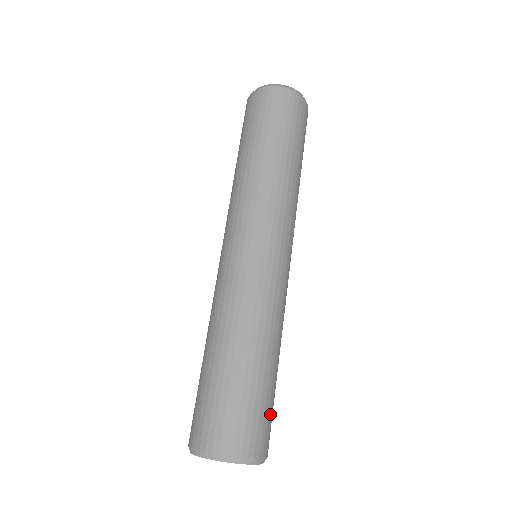
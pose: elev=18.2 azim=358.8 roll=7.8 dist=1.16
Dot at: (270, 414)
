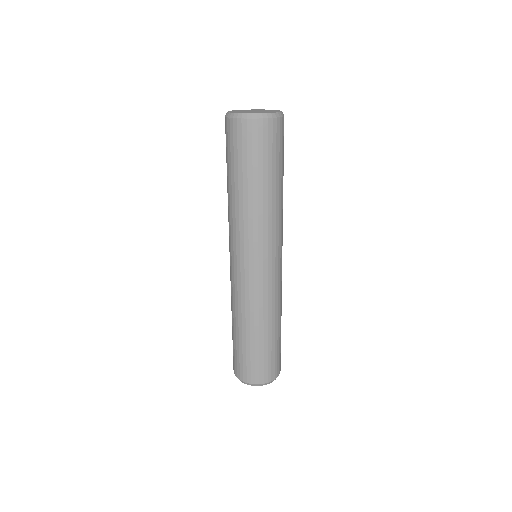
Dot at: (263, 363)
